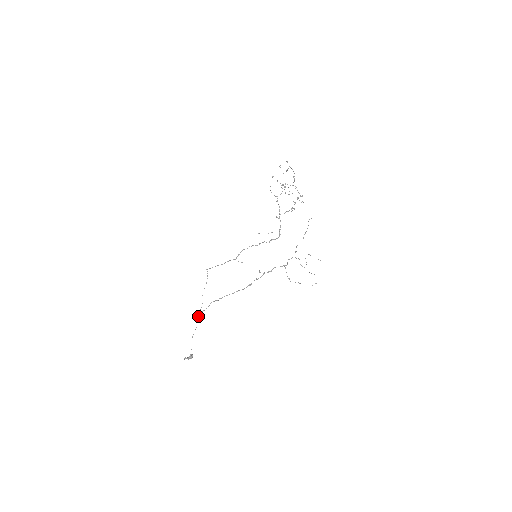
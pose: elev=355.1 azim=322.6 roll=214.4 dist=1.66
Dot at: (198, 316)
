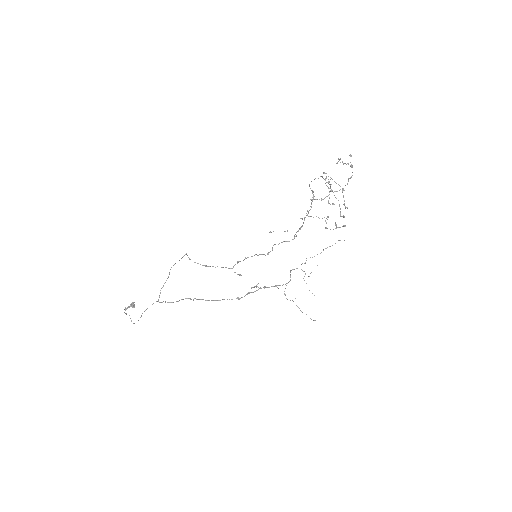
Dot at: (159, 297)
